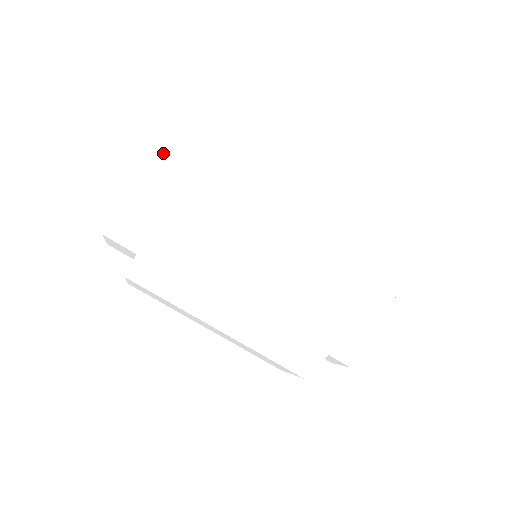
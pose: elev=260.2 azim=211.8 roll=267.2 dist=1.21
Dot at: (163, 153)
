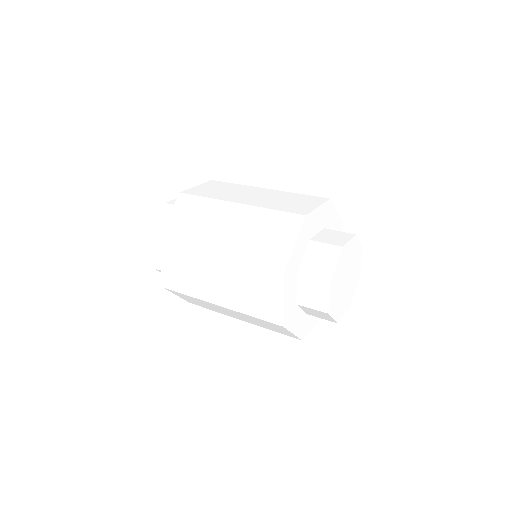
Dot at: (170, 208)
